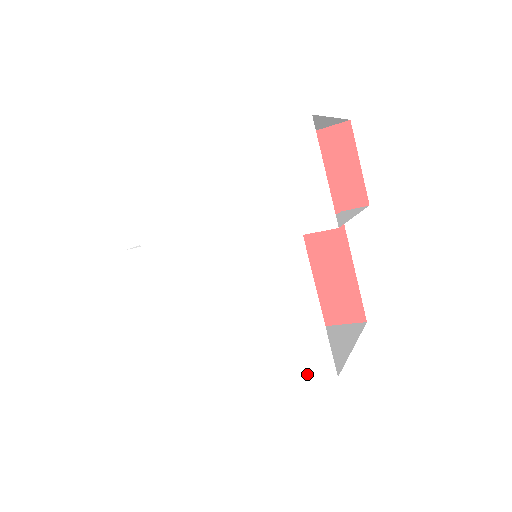
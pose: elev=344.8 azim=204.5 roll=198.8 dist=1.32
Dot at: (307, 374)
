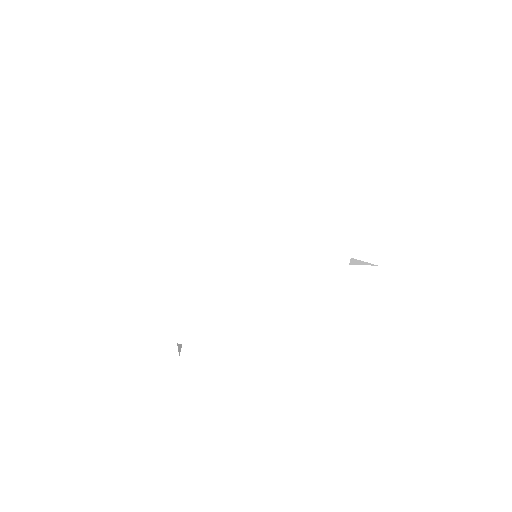
Dot at: (292, 377)
